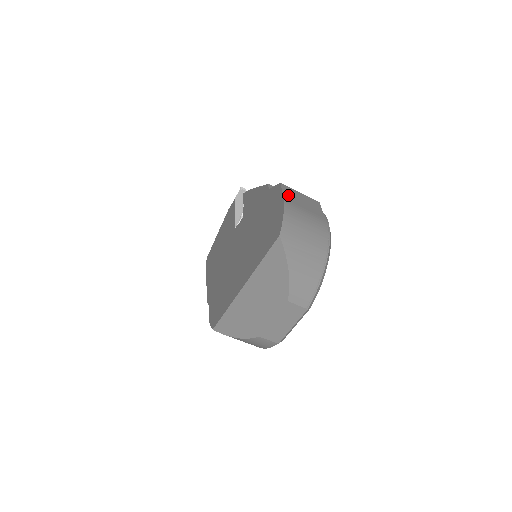
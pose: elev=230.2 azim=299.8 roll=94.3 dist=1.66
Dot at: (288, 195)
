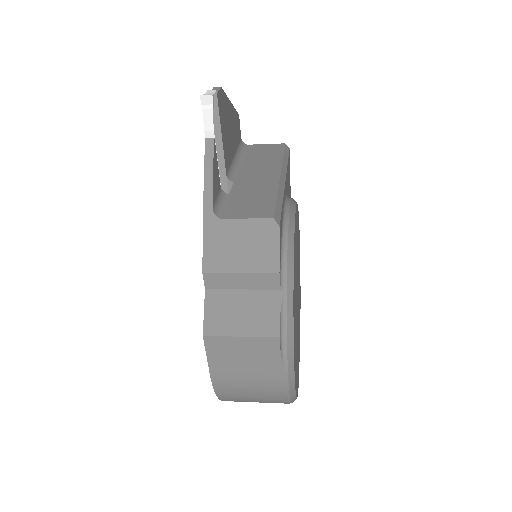
Dot at: (217, 360)
